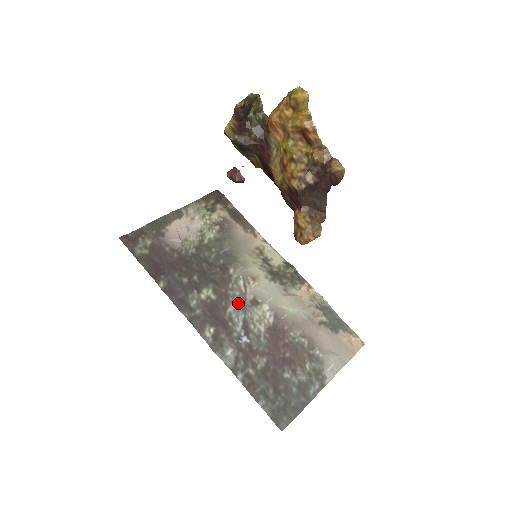
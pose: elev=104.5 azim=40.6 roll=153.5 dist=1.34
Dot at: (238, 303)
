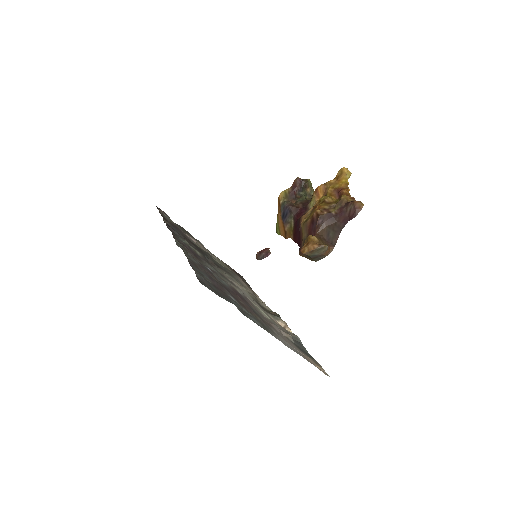
Dot at: (217, 271)
